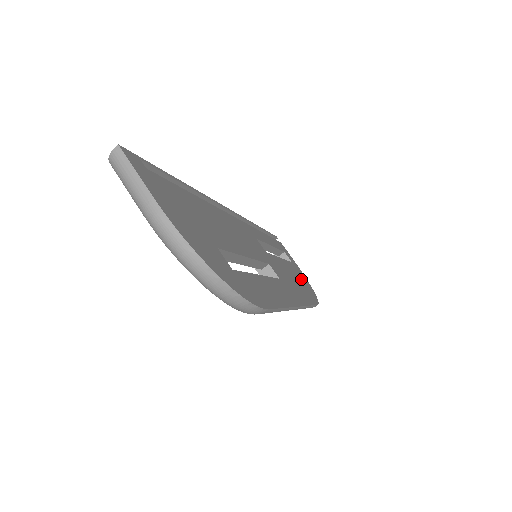
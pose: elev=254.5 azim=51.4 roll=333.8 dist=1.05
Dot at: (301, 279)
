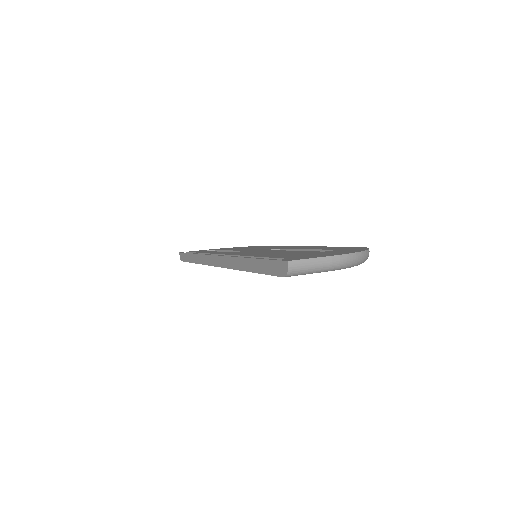
Dot at: occluded
